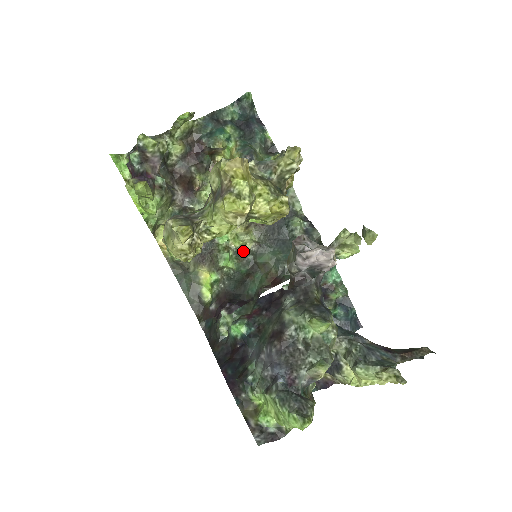
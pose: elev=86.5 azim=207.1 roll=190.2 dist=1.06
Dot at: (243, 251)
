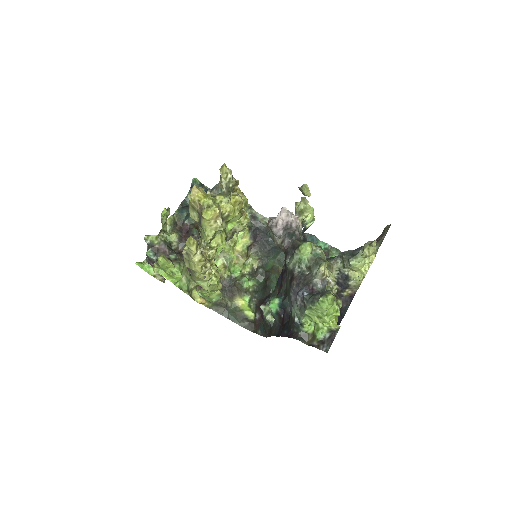
Dot at: (254, 271)
